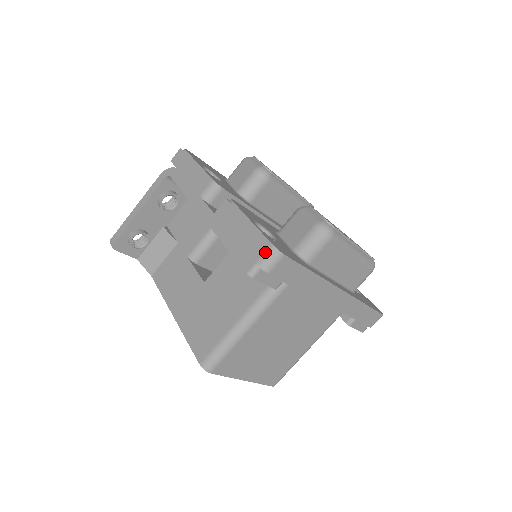
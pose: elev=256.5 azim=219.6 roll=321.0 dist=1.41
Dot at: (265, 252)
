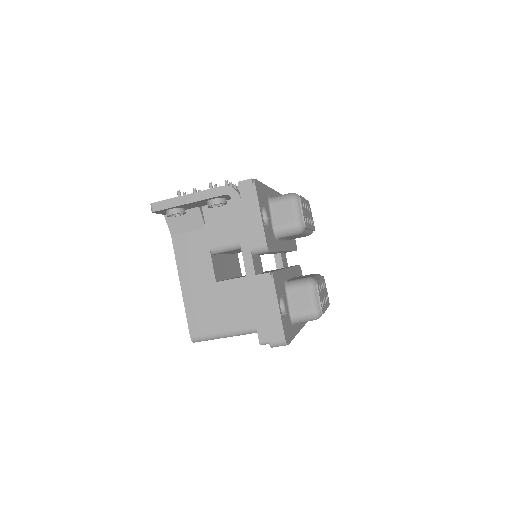
Dot at: (278, 340)
